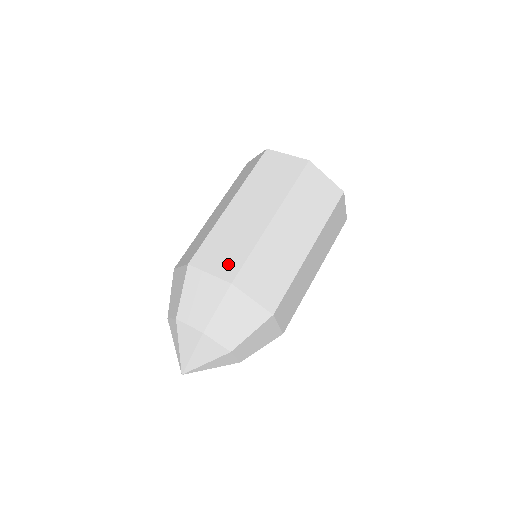
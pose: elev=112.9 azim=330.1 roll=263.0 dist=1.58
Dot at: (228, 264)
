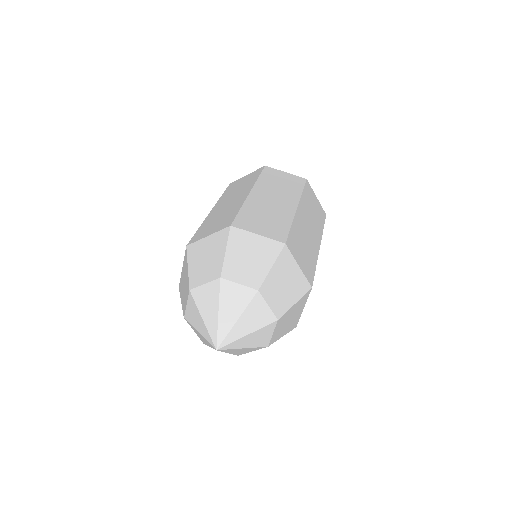
Dot at: (223, 223)
